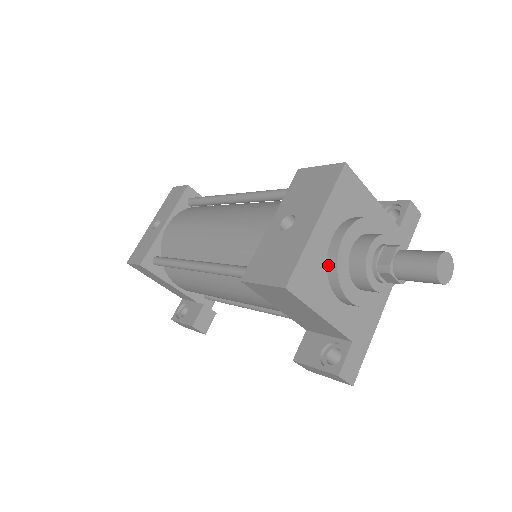
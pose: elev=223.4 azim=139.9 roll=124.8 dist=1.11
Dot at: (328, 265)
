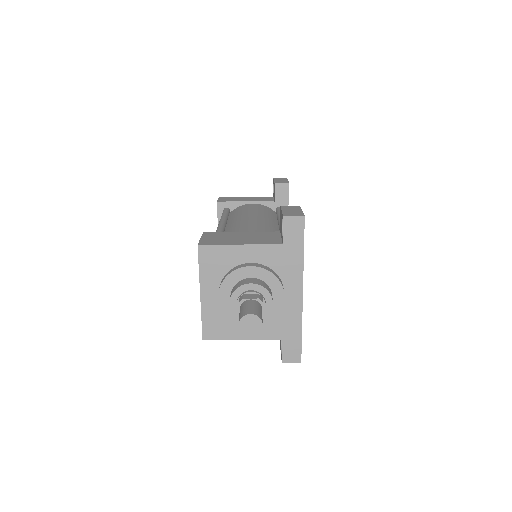
Dot at: occluded
